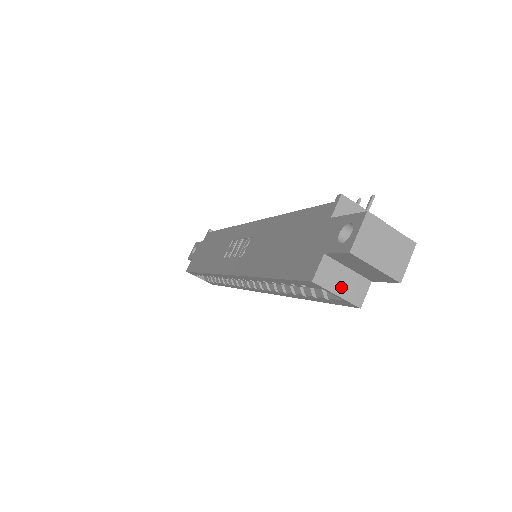
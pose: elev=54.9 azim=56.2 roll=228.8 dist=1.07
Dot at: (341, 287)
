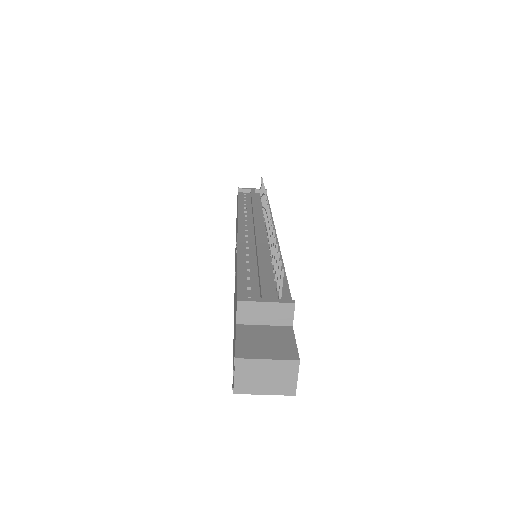
Dot at: occluded
